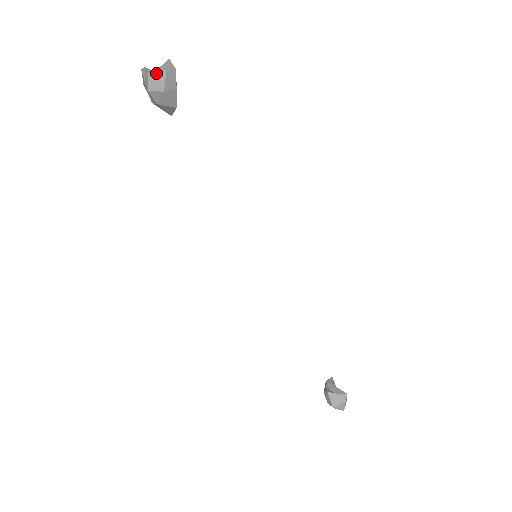
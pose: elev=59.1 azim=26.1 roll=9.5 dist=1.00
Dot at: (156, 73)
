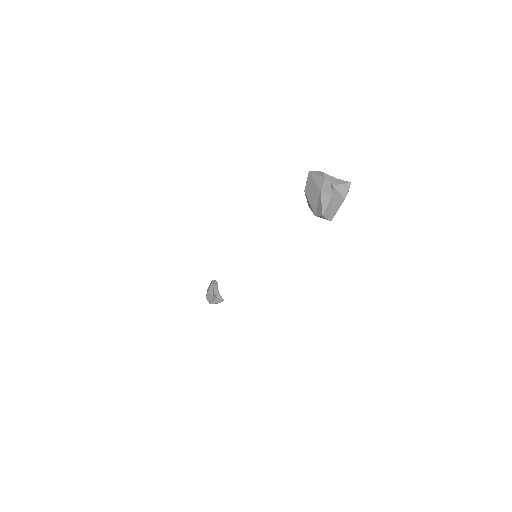
Dot at: (337, 199)
